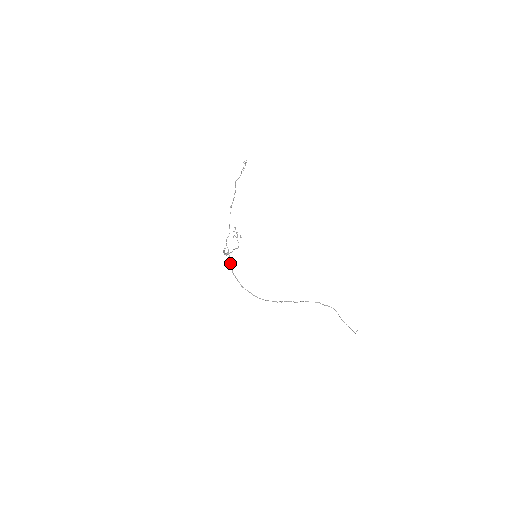
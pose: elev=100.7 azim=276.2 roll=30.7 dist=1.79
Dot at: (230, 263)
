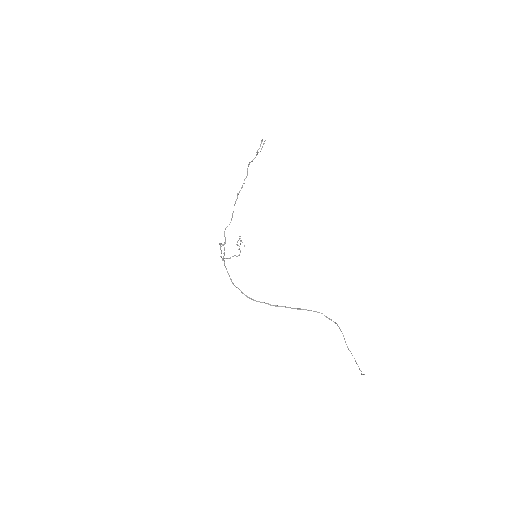
Dot at: (224, 254)
